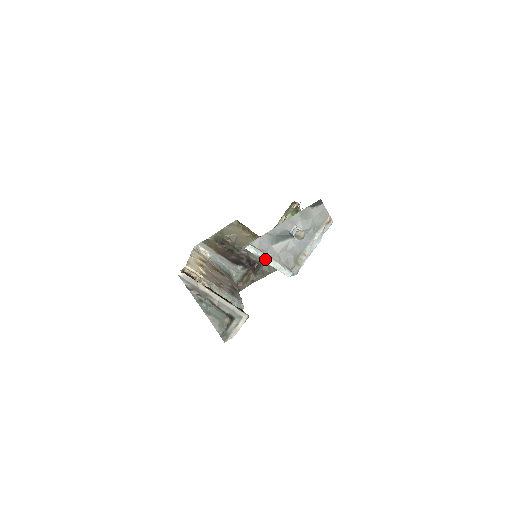
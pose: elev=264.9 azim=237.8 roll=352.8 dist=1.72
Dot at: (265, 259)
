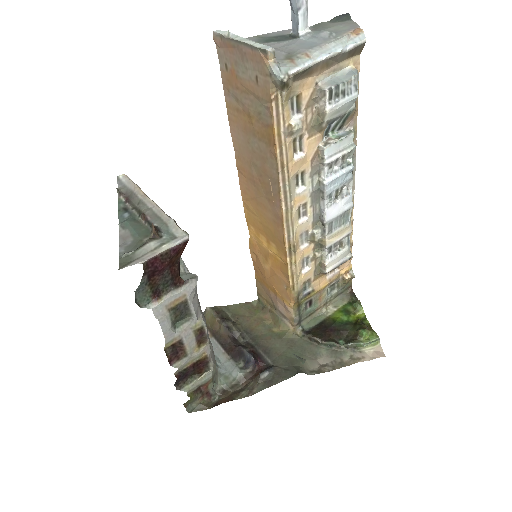
Dot at: (237, 38)
